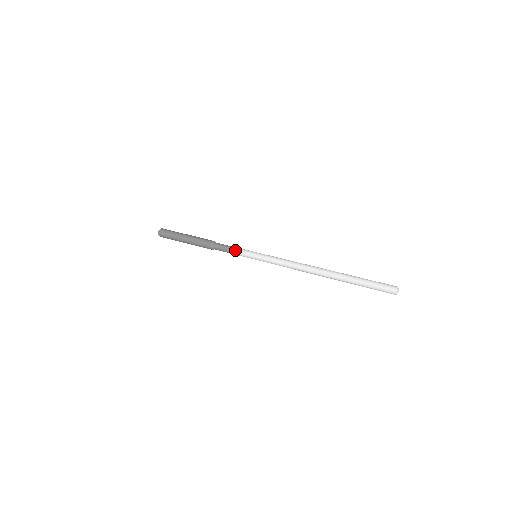
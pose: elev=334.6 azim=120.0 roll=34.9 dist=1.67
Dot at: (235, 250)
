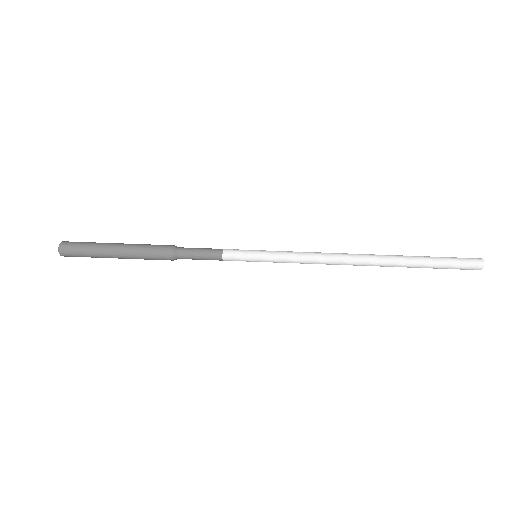
Dot at: (219, 258)
